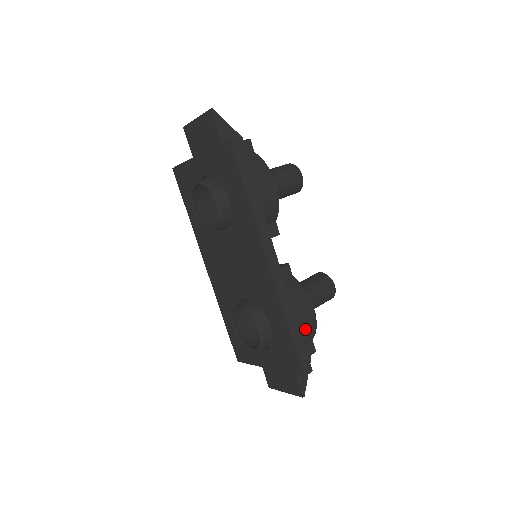
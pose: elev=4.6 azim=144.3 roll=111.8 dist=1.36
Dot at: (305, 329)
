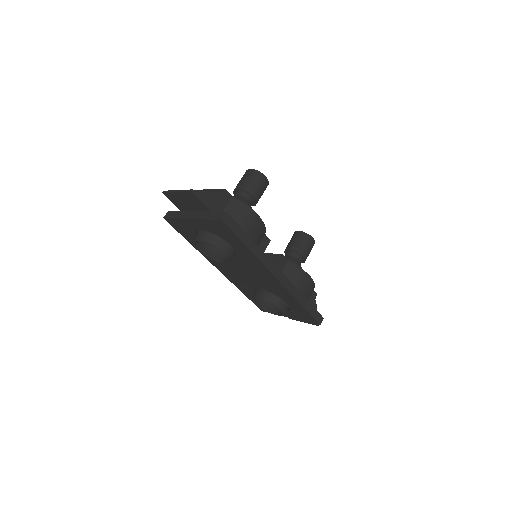
Dot at: (309, 292)
